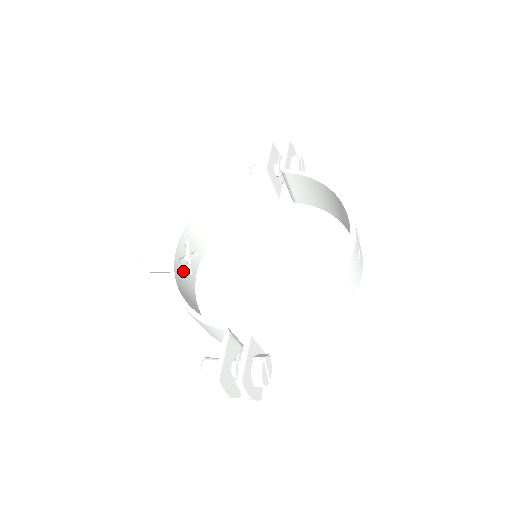
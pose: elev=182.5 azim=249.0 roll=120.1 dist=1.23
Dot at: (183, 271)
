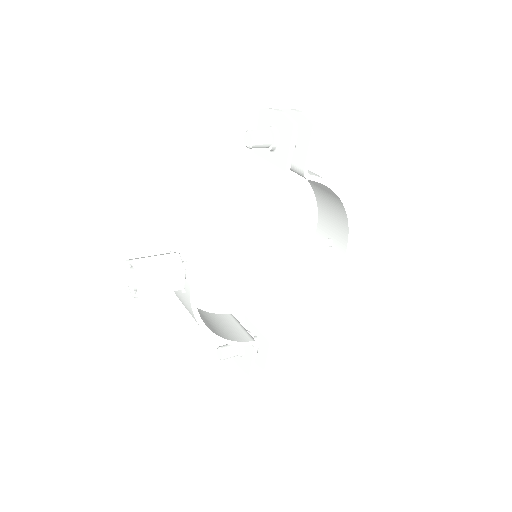
Dot at: occluded
